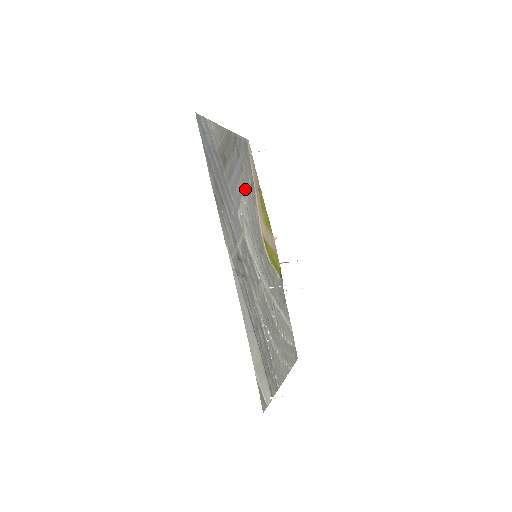
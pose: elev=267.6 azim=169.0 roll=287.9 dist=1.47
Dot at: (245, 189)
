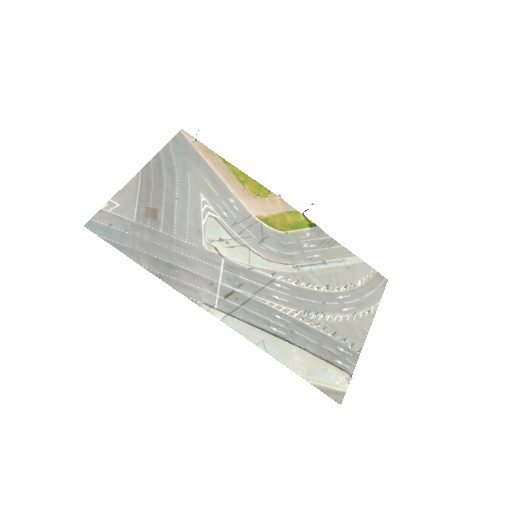
Dot at: (203, 201)
